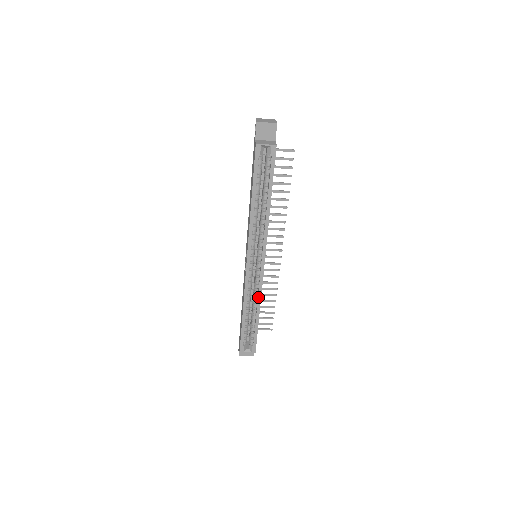
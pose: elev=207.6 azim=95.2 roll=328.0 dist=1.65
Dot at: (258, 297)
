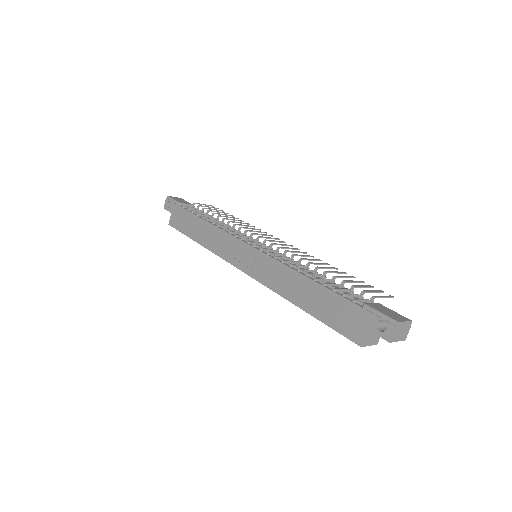
Dot at: occluded
